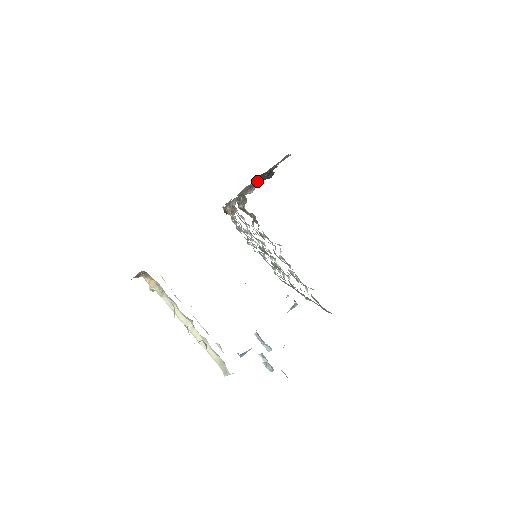
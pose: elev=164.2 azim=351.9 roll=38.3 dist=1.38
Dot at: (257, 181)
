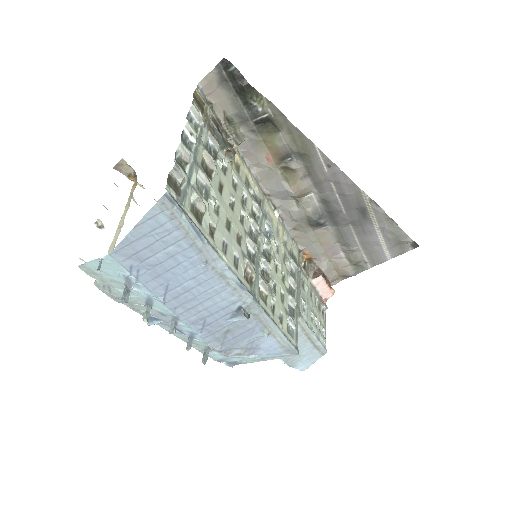
Dot at: (266, 133)
